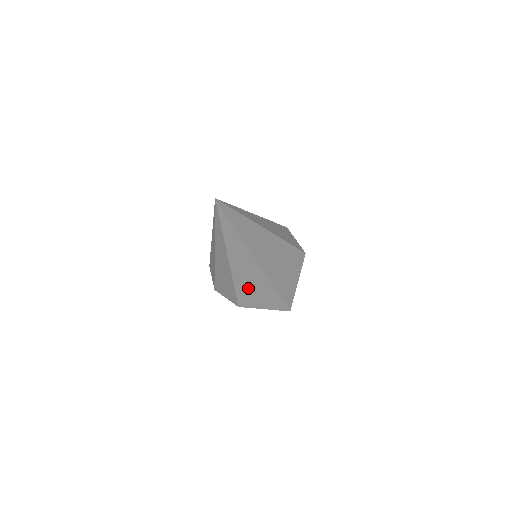
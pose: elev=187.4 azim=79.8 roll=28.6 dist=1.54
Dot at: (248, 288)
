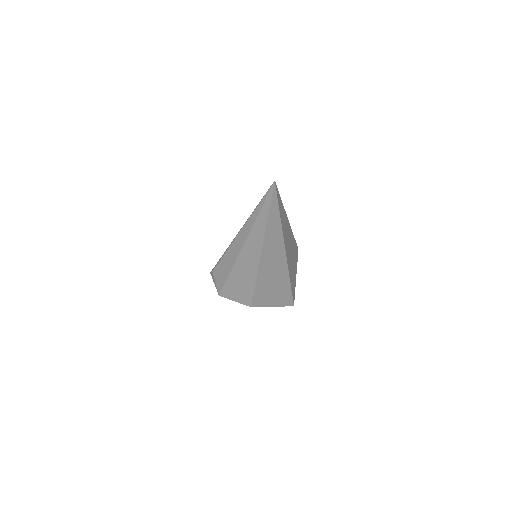
Dot at: (267, 283)
